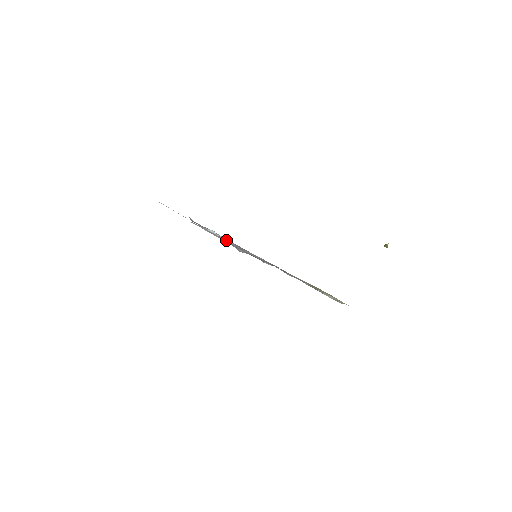
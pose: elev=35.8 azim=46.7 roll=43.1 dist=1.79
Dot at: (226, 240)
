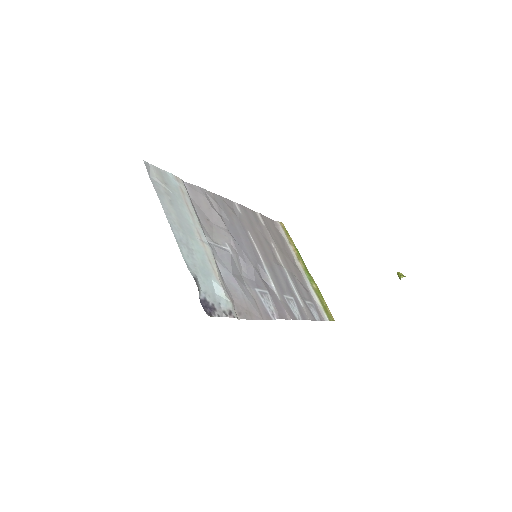
Dot at: (229, 252)
